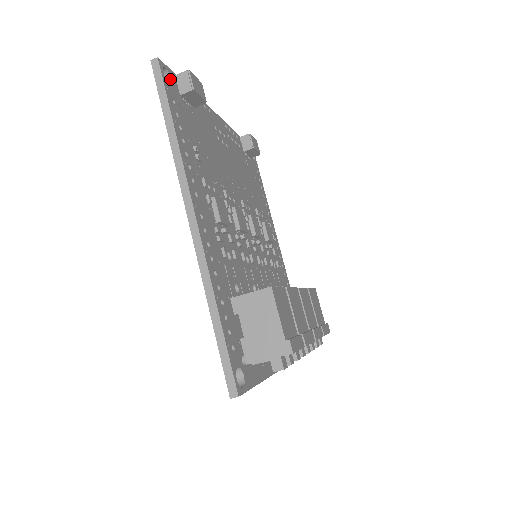
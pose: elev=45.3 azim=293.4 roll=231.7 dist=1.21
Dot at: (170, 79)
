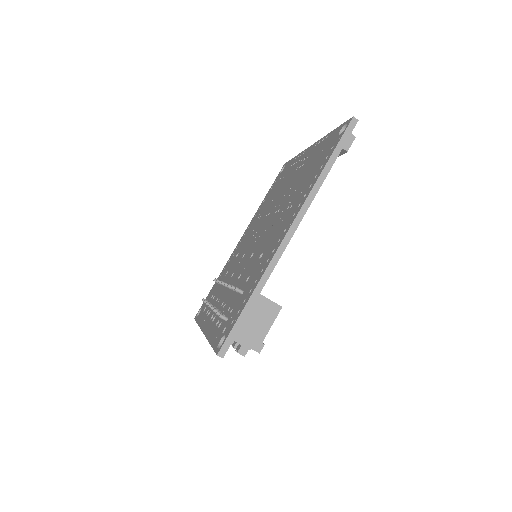
Dot at: occluded
